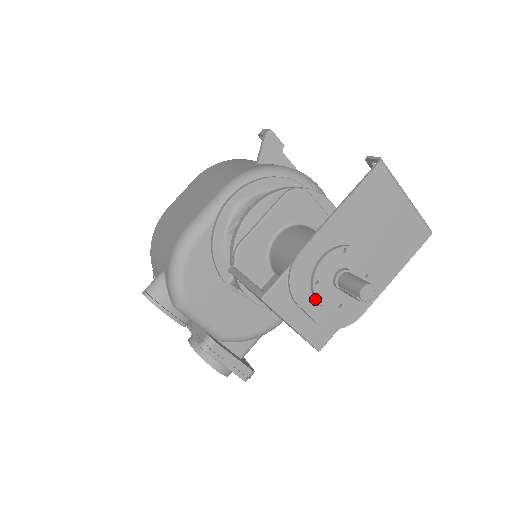
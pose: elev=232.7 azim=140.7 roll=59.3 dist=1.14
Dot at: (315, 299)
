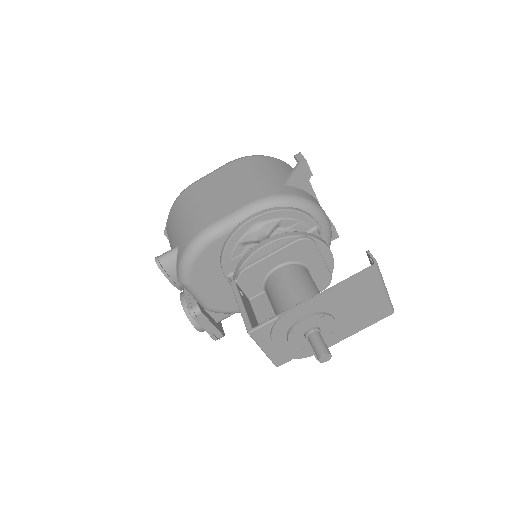
Dot at: (287, 340)
